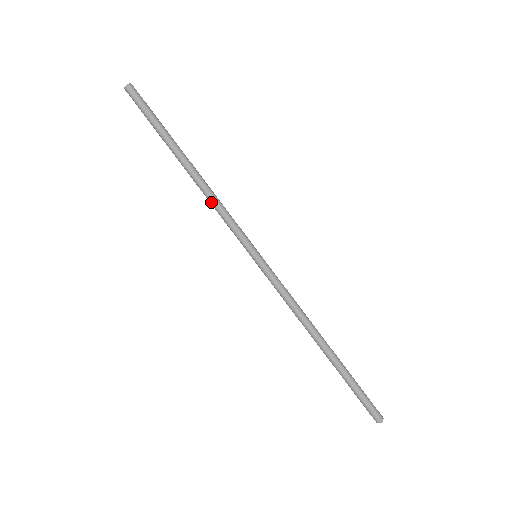
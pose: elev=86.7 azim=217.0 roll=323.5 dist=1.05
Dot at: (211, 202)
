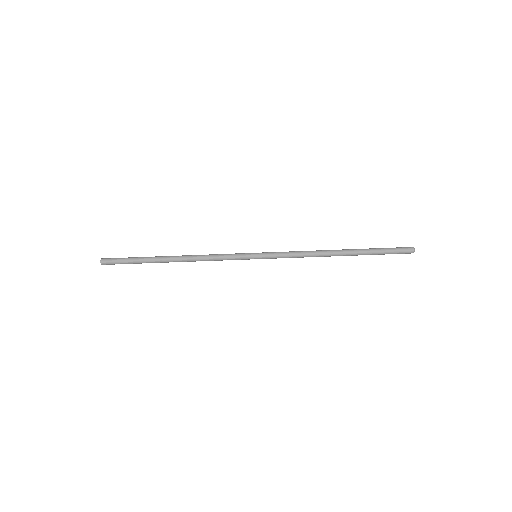
Dot at: occluded
